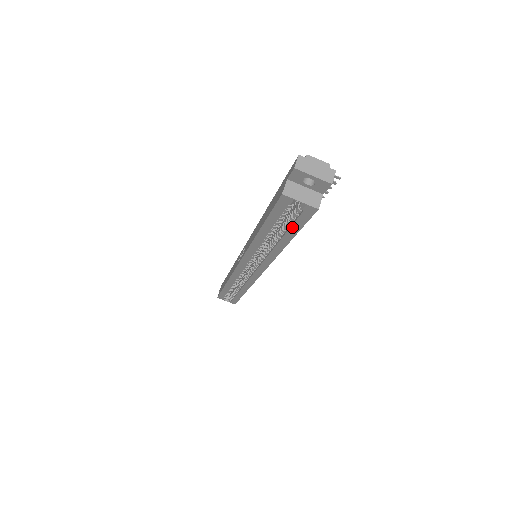
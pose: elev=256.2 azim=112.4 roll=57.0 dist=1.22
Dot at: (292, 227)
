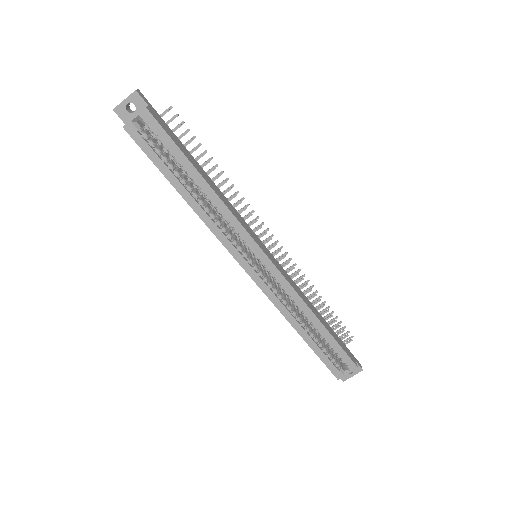
Dot at: (173, 152)
